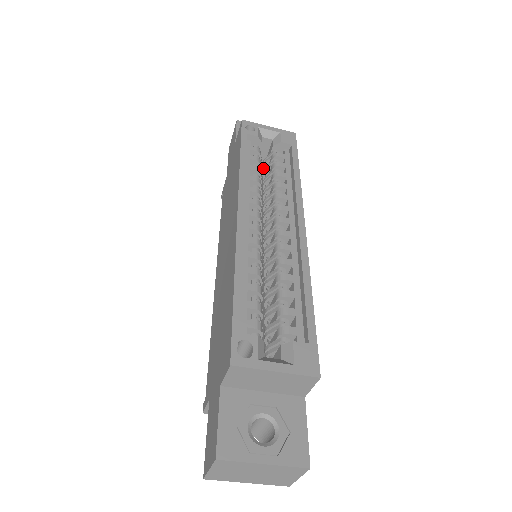
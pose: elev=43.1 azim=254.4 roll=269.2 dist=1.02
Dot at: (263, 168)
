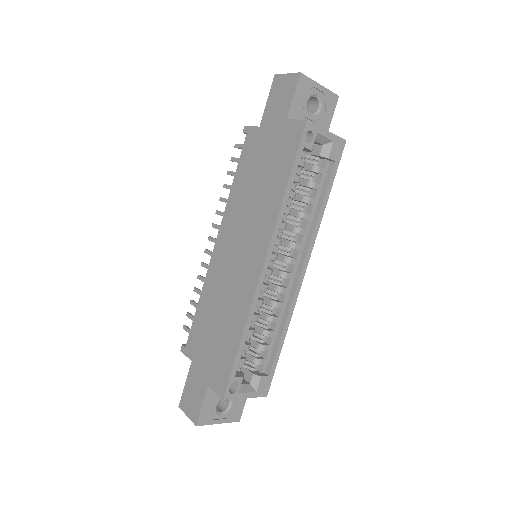
Dot at: occluded
